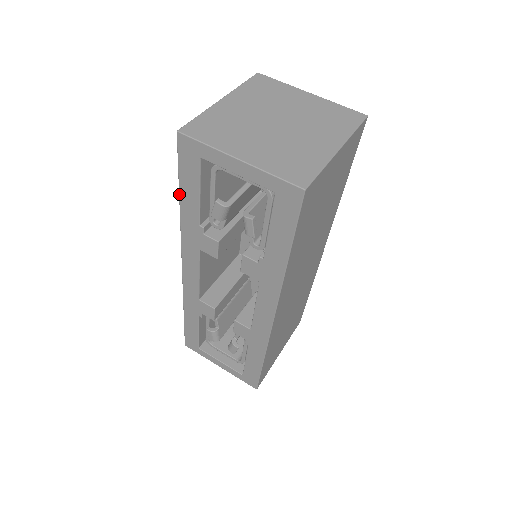
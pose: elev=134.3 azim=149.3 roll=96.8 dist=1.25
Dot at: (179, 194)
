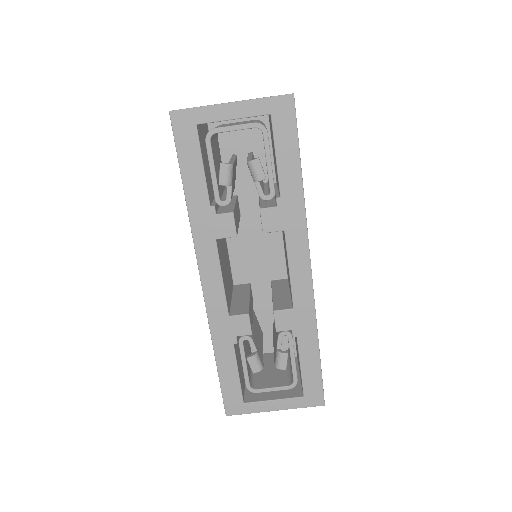
Dot at: (182, 182)
